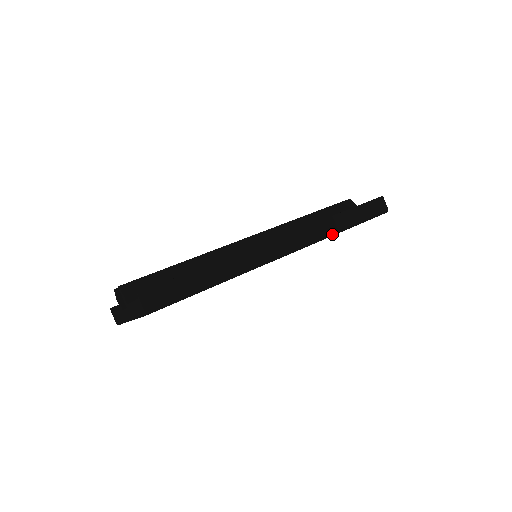
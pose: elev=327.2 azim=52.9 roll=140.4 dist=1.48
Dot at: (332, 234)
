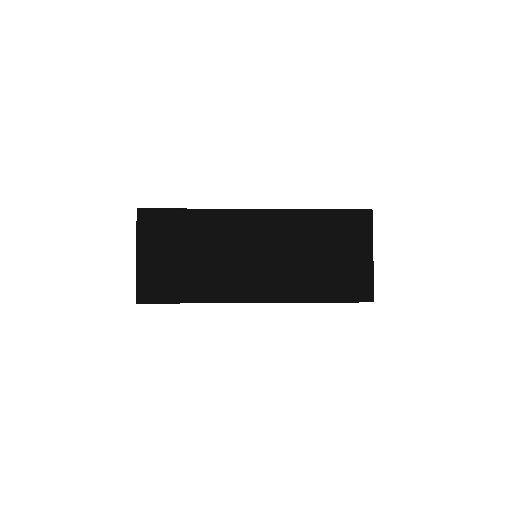
Dot at: (303, 210)
